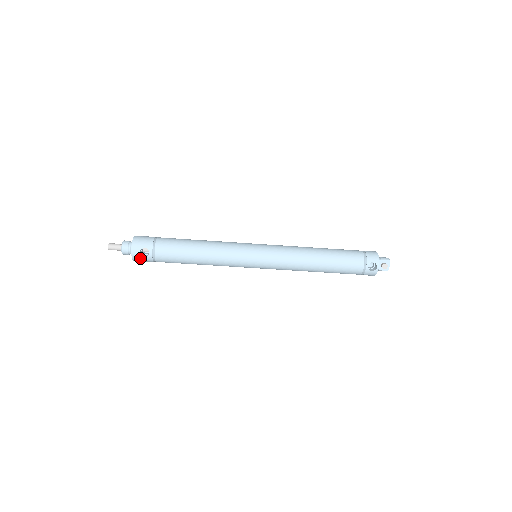
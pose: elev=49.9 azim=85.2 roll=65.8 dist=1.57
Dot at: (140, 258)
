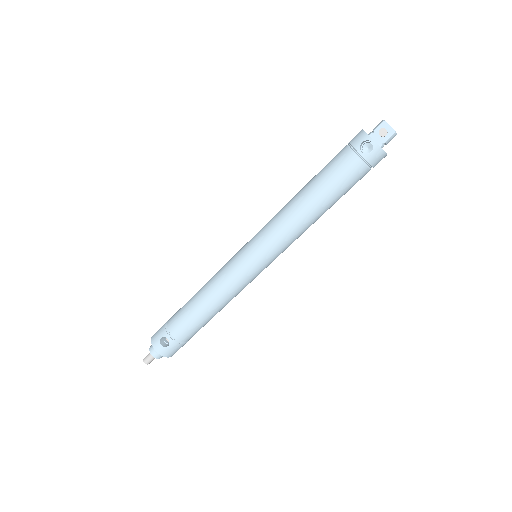
Dot at: (167, 350)
